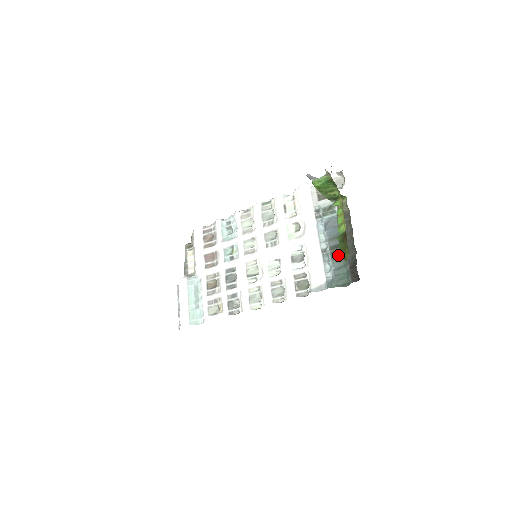
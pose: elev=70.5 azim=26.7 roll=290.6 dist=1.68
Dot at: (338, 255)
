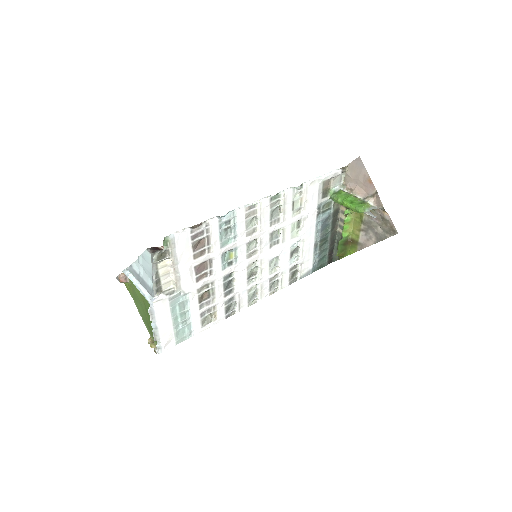
Dot at: (323, 245)
